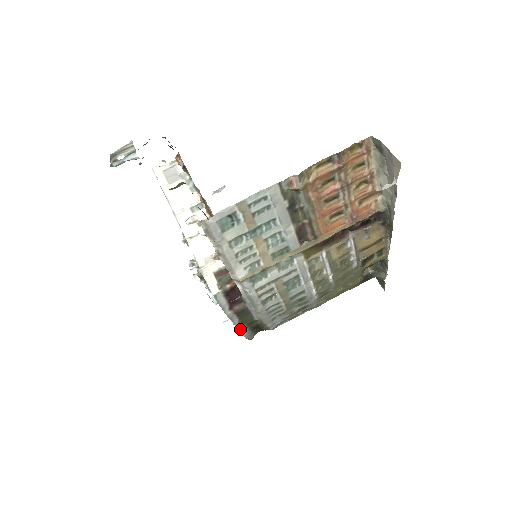
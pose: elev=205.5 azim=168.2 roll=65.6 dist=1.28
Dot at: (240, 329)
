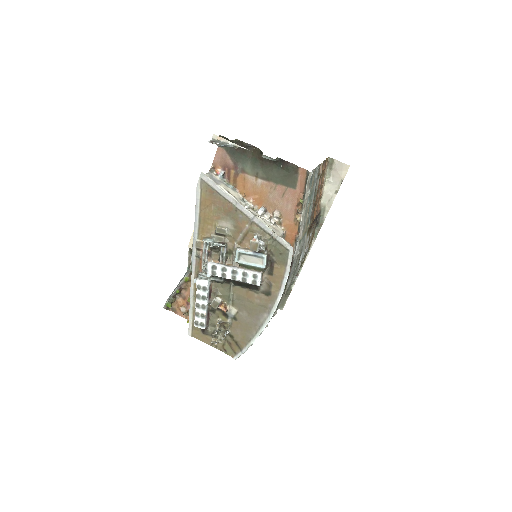
Dot at: (277, 305)
